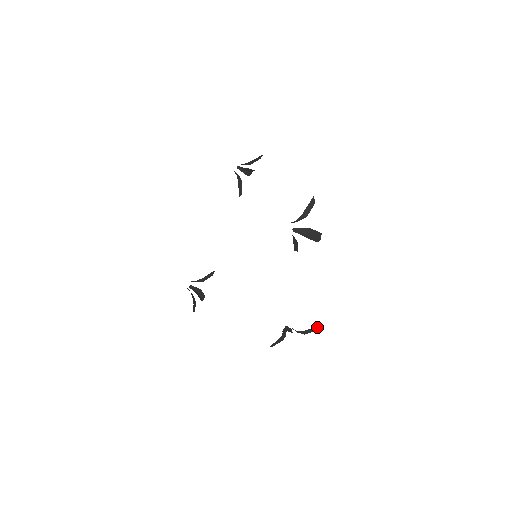
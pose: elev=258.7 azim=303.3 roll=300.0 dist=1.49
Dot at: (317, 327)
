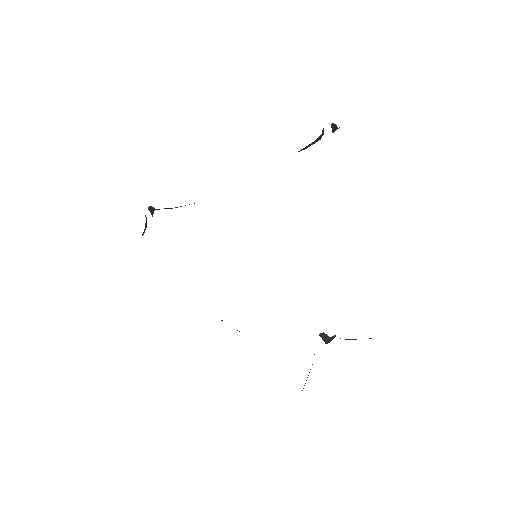
Dot at: occluded
